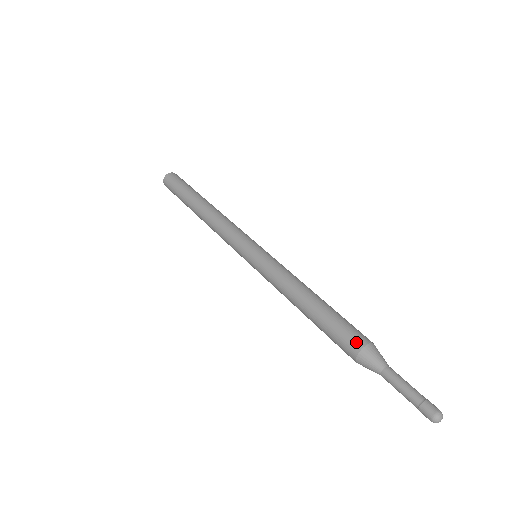
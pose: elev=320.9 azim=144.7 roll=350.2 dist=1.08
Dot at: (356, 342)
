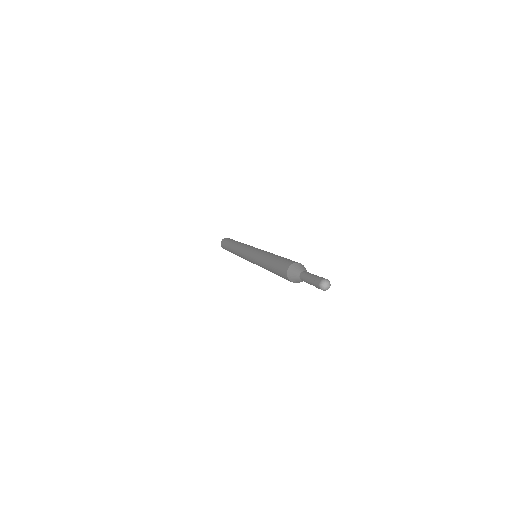
Dot at: (291, 262)
